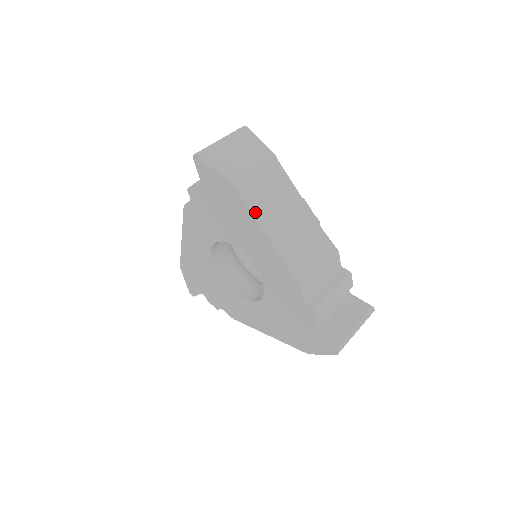
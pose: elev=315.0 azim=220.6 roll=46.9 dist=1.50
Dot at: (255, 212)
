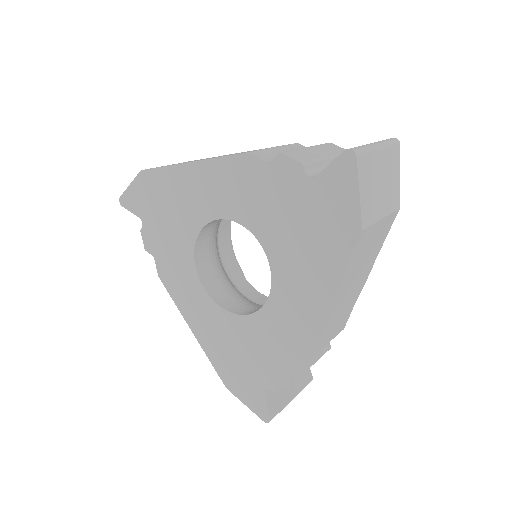
Dot at: occluded
